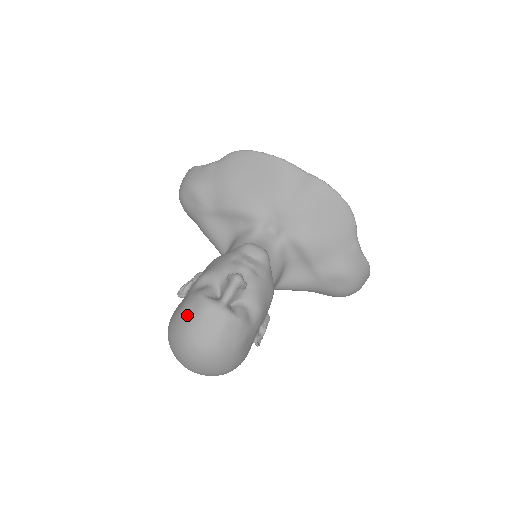
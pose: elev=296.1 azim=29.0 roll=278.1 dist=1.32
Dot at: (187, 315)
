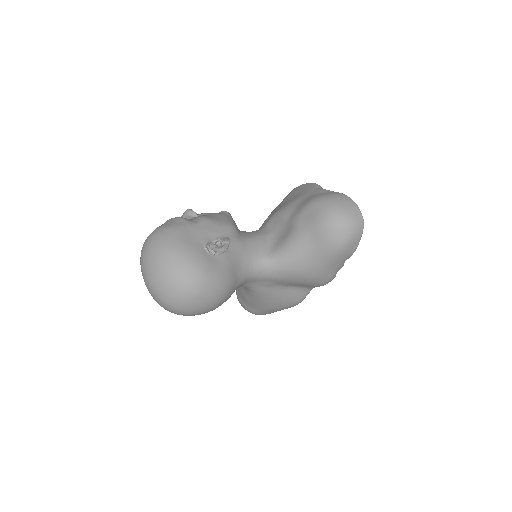
Dot at: occluded
